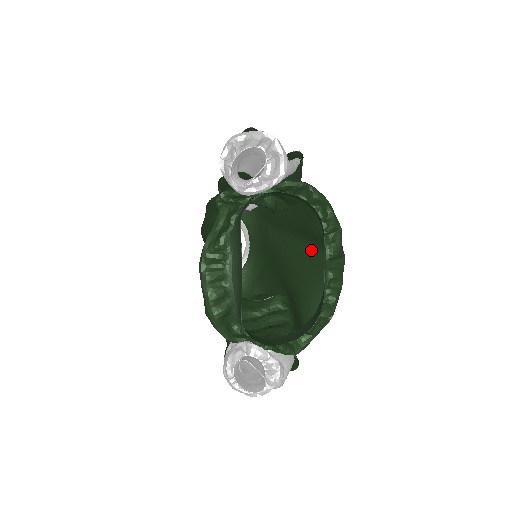
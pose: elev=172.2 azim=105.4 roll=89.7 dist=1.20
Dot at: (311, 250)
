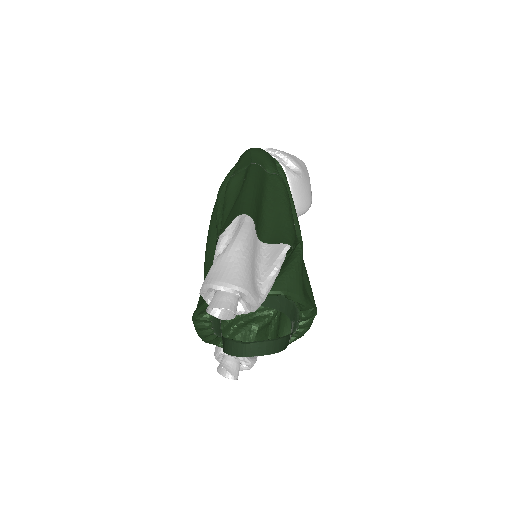
Dot at: occluded
